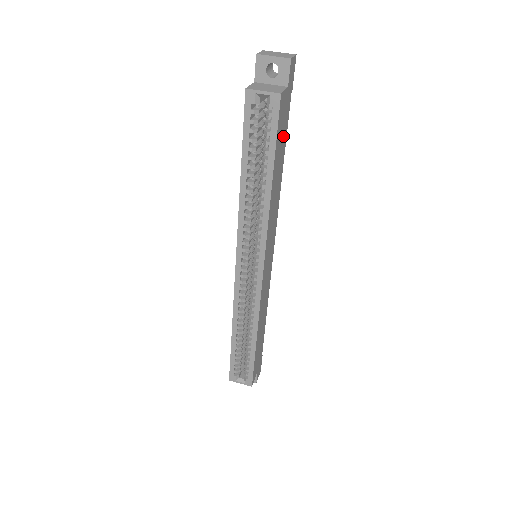
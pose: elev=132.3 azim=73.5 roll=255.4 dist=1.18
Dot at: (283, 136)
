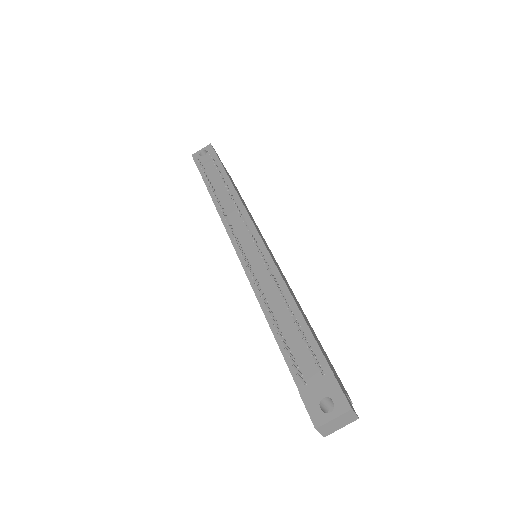
Dot at: (320, 347)
